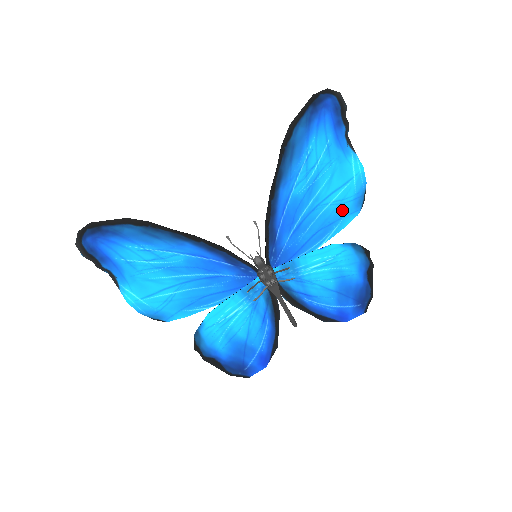
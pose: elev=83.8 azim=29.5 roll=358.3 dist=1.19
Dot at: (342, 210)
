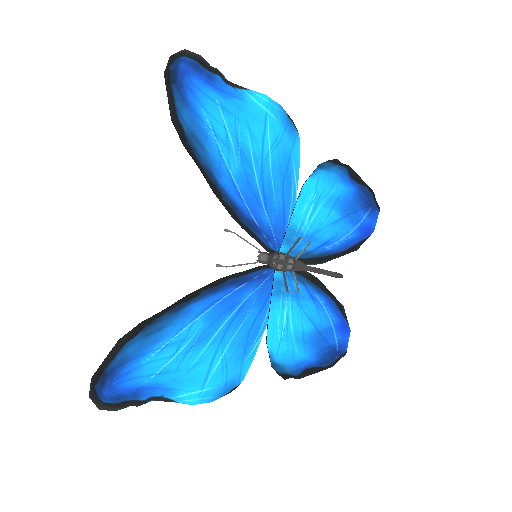
Dot at: (284, 148)
